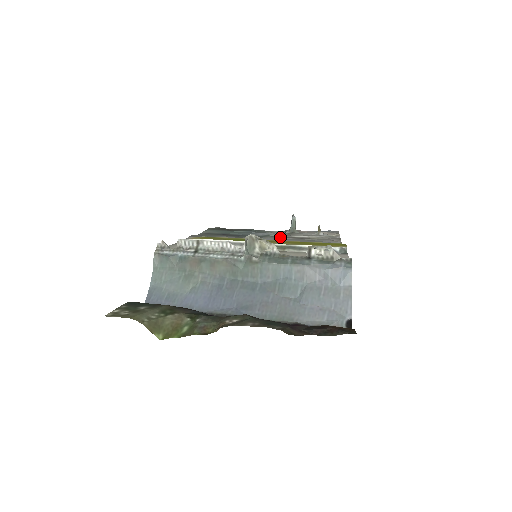
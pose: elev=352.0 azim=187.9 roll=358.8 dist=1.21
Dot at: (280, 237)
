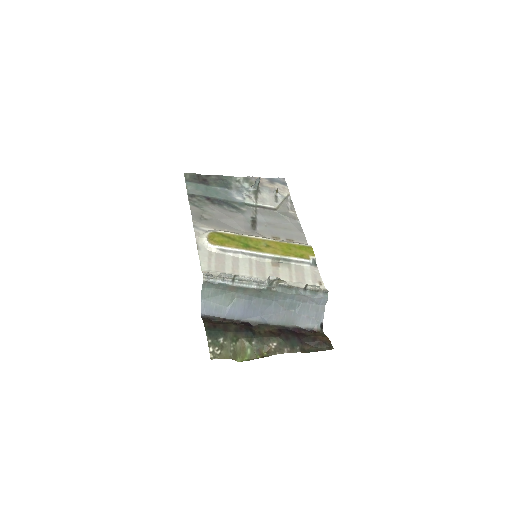
Dot at: (253, 206)
